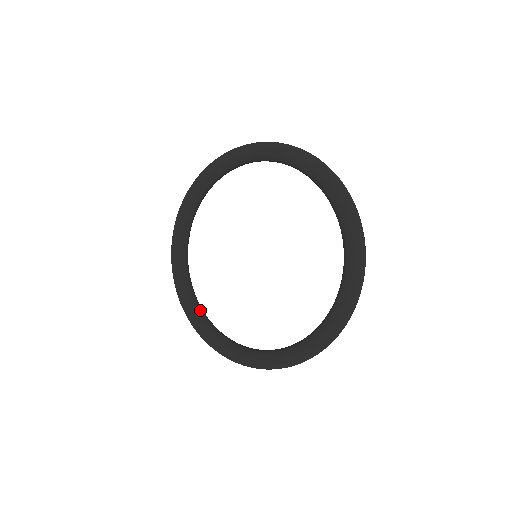
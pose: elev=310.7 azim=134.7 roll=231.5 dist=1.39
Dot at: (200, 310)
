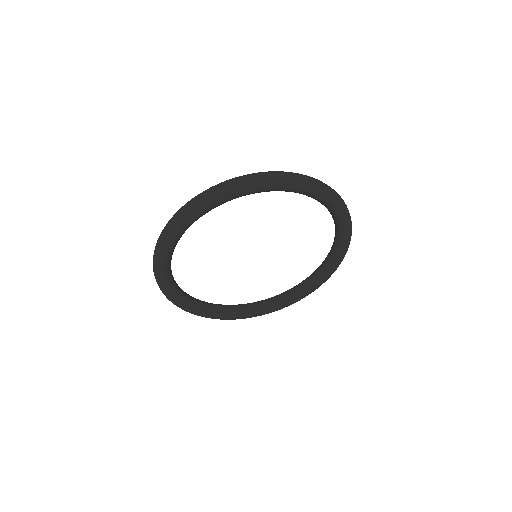
Dot at: (231, 308)
